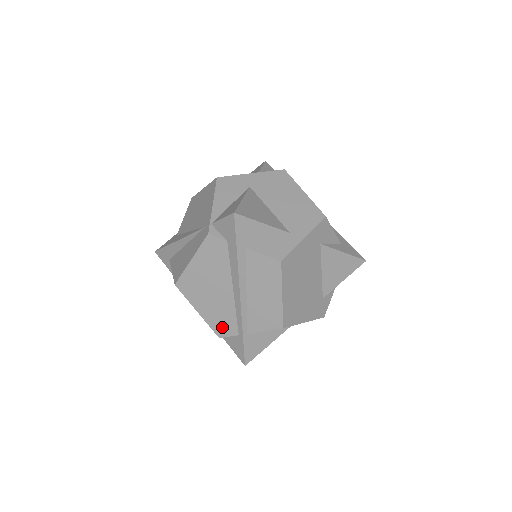
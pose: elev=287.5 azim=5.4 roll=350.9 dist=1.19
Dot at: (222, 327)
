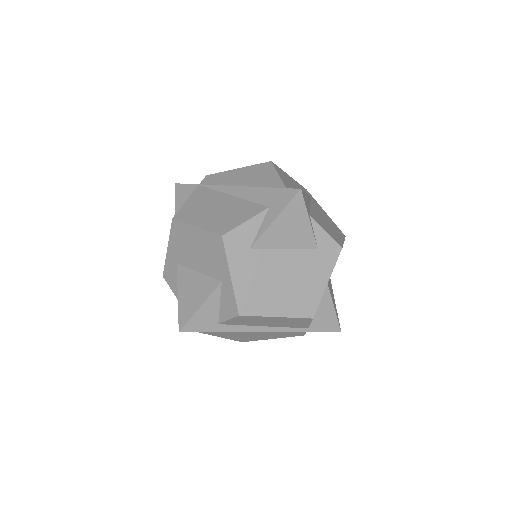
Dot at: (294, 334)
